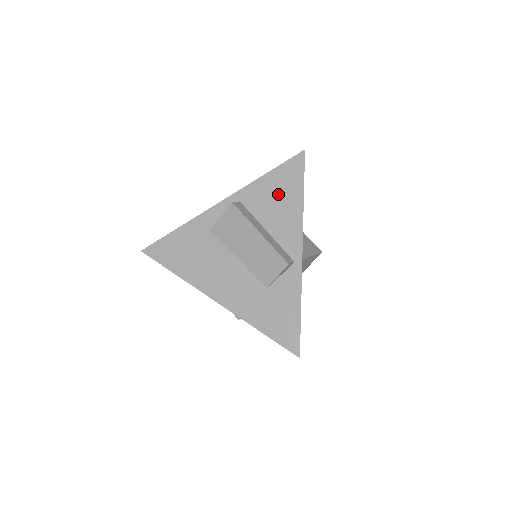
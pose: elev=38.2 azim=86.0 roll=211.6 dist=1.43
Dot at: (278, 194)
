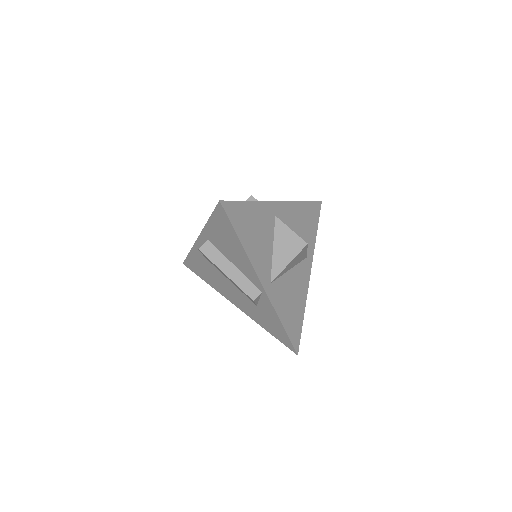
Dot at: (225, 238)
